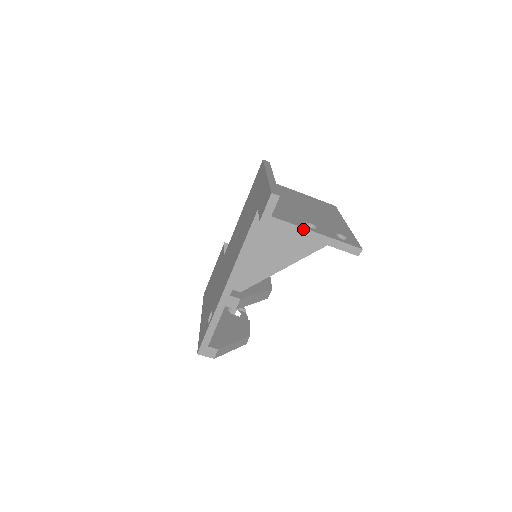
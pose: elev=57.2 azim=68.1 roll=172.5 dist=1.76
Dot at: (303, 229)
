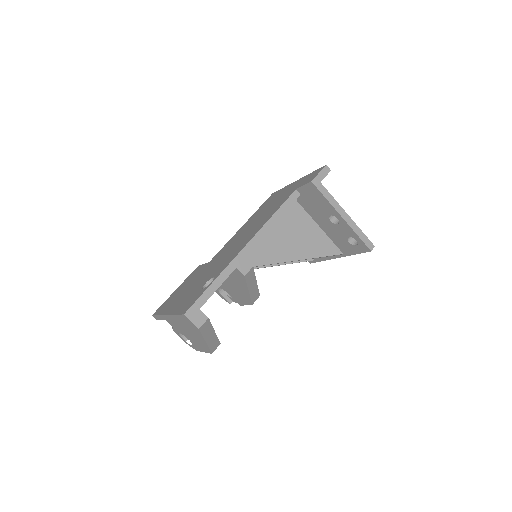
Dot at: (339, 206)
